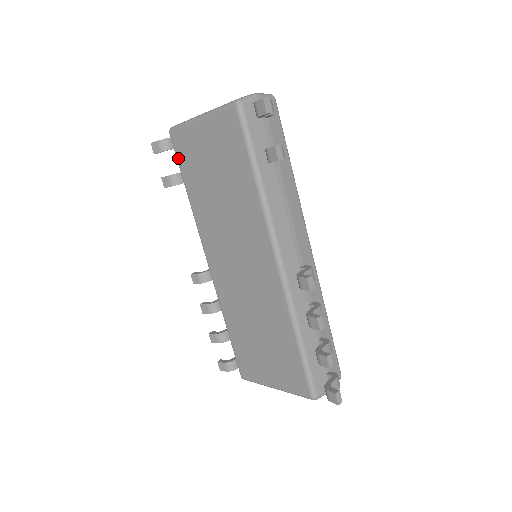
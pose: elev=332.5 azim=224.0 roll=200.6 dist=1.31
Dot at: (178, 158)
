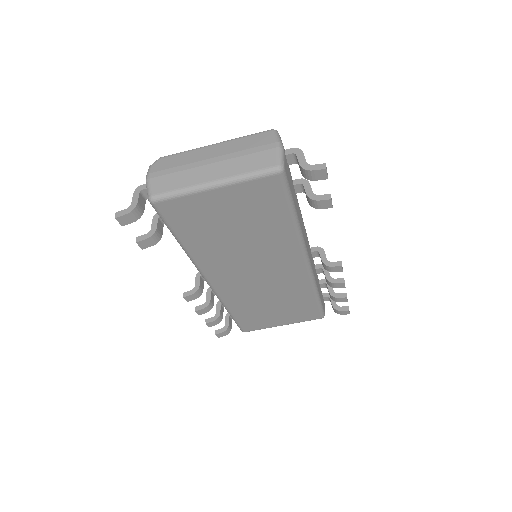
Dot at: (169, 222)
